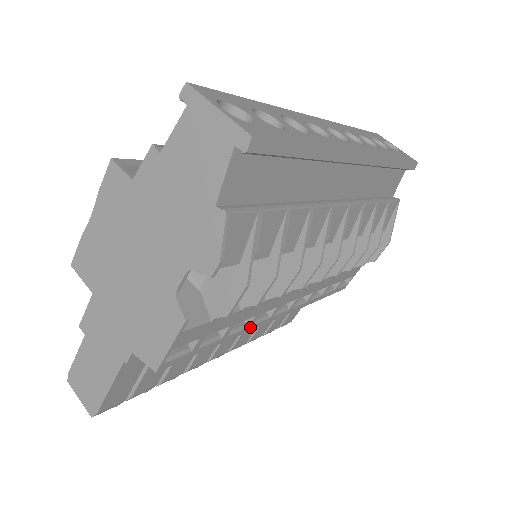
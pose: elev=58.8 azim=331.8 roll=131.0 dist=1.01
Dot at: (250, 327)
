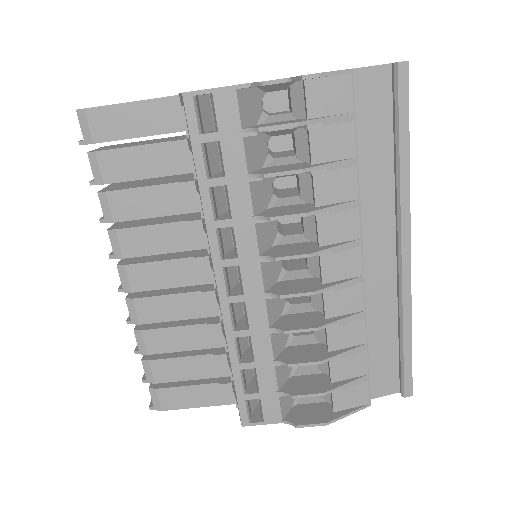
Dot at: (214, 228)
